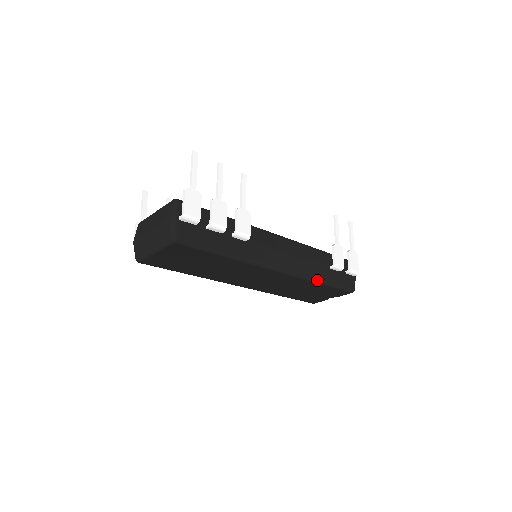
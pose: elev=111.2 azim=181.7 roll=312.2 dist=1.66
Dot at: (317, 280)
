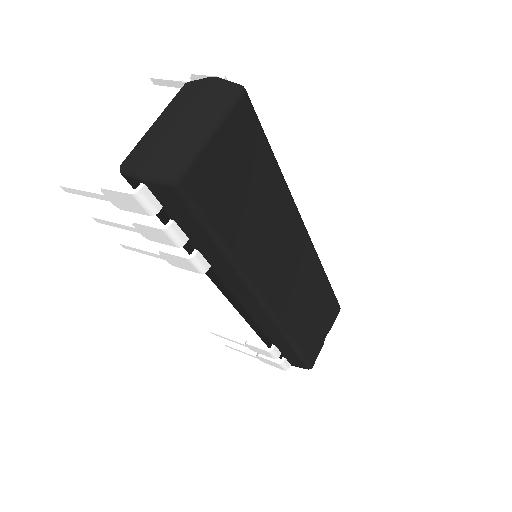
Dot at: (323, 270)
